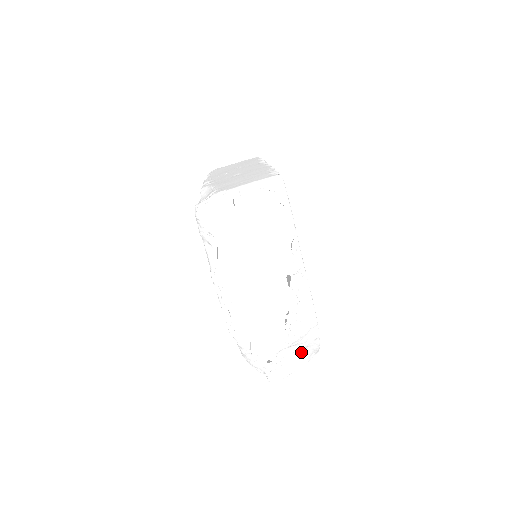
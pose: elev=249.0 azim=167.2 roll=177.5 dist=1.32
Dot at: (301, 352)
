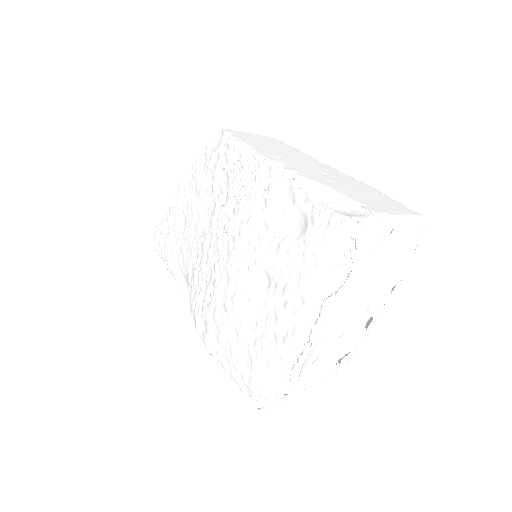
Dot at: occluded
